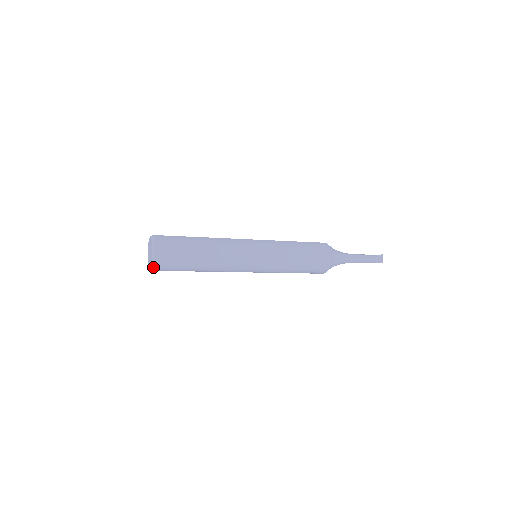
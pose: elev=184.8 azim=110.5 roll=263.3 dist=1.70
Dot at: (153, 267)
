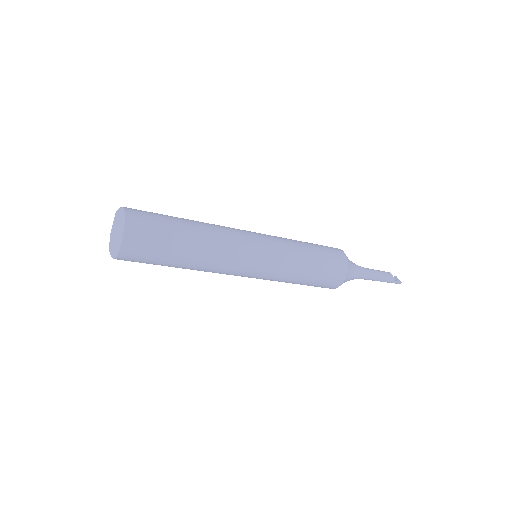
Dot at: (124, 234)
